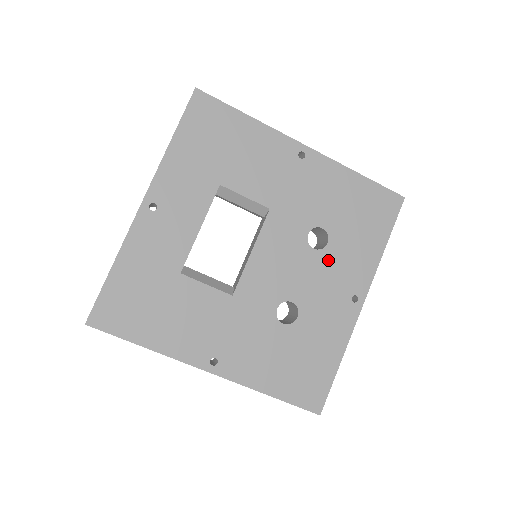
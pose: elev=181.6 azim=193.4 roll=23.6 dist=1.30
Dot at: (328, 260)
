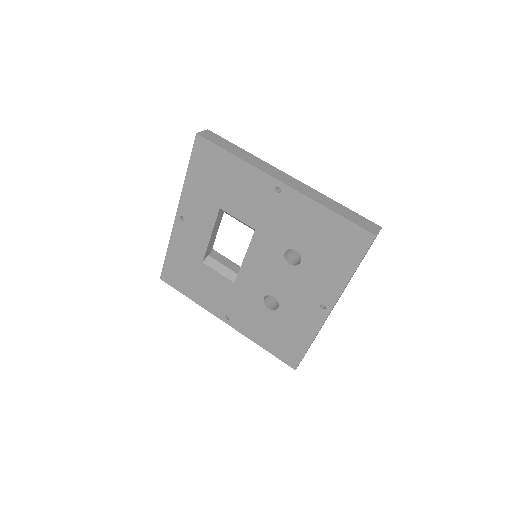
Dot at: (301, 274)
